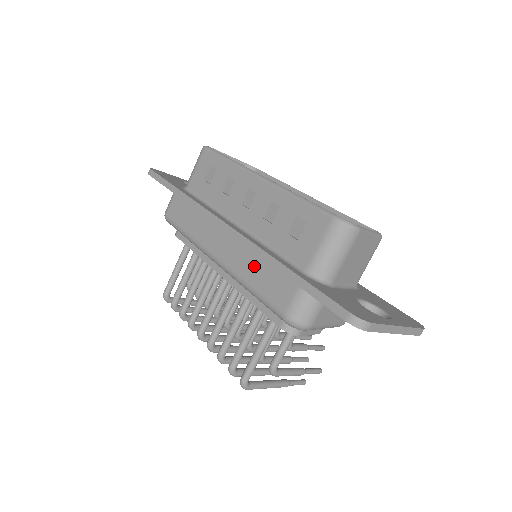
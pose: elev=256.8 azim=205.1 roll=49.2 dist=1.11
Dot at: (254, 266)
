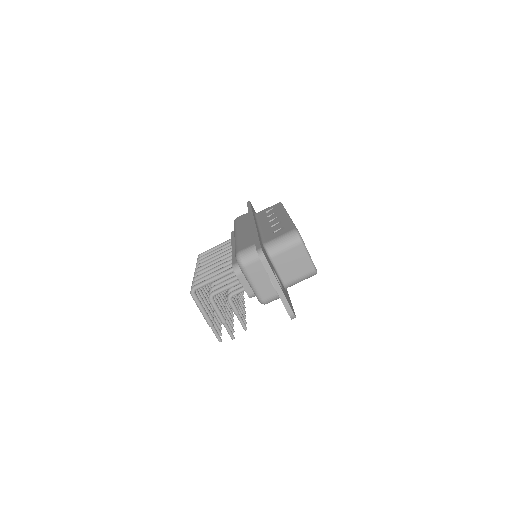
Dot at: (247, 236)
